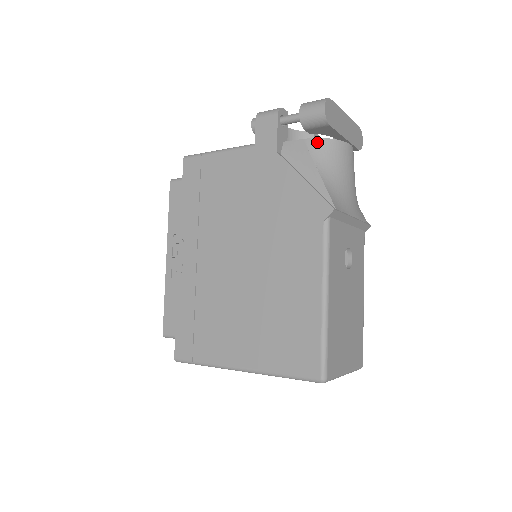
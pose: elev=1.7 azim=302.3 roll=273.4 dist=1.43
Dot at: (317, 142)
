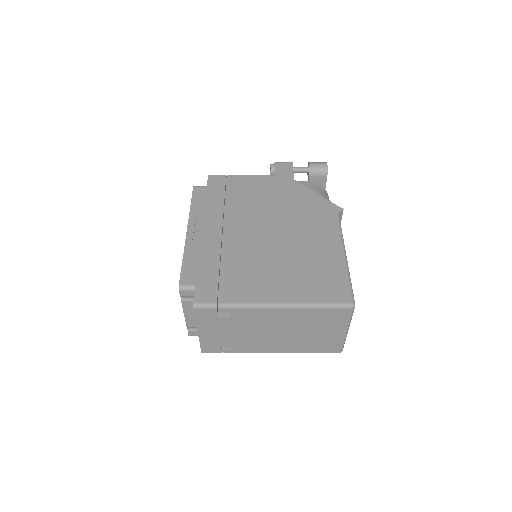
Dot at: (317, 185)
